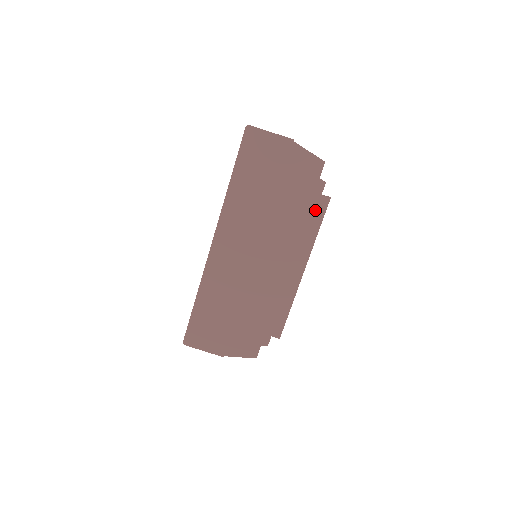
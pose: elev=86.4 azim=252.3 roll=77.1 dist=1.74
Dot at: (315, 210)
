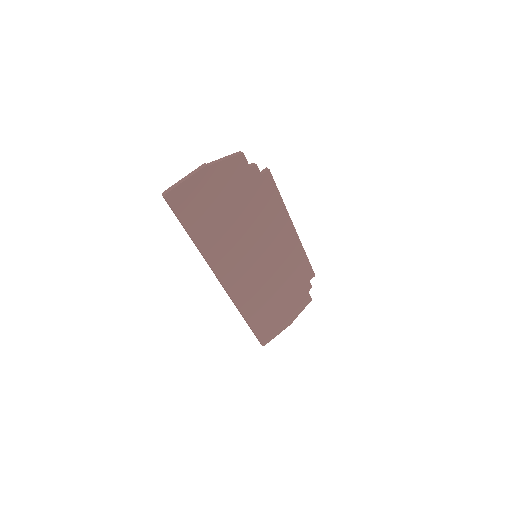
Dot at: (266, 188)
